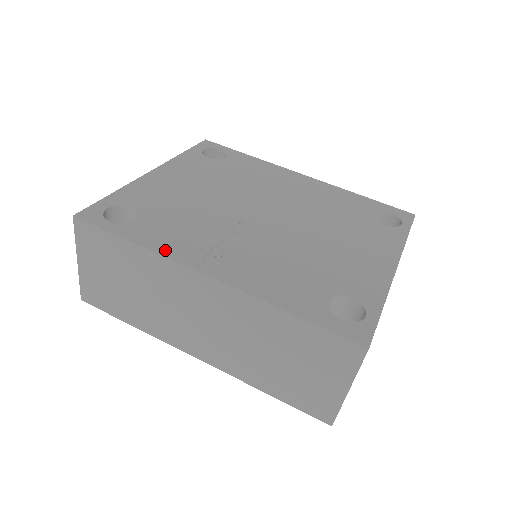
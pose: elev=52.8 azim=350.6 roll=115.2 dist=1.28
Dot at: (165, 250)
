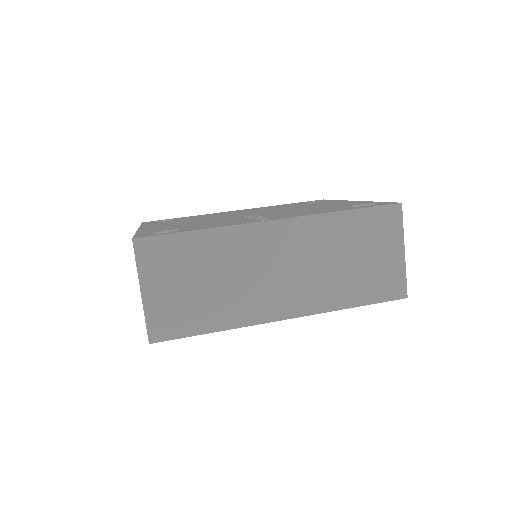
Dot at: (229, 225)
